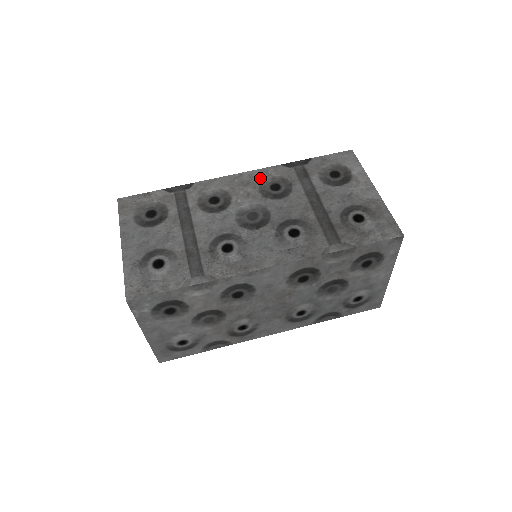
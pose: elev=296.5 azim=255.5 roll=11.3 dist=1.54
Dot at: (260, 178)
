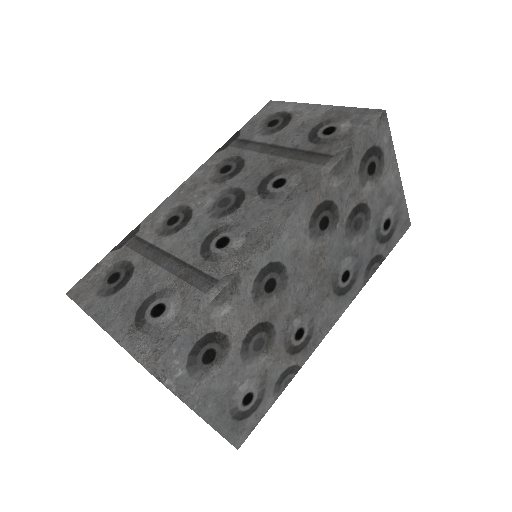
Dot at: (204, 174)
